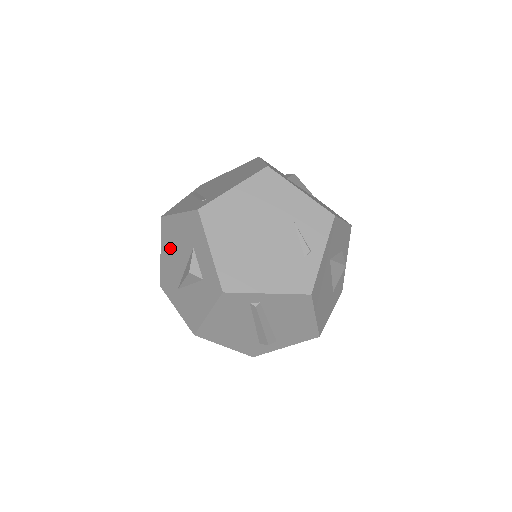
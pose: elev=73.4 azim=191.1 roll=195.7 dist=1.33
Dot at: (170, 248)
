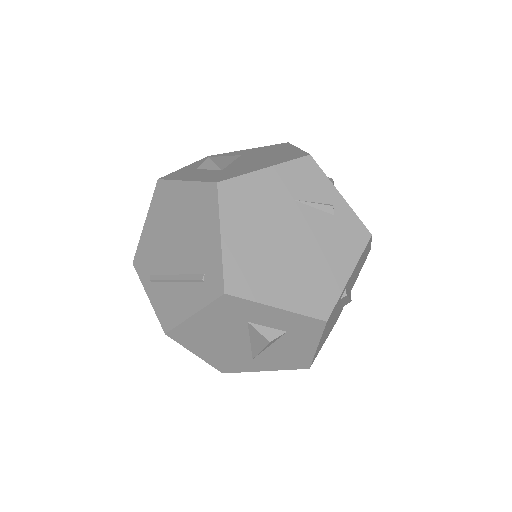
Dot at: (208, 344)
